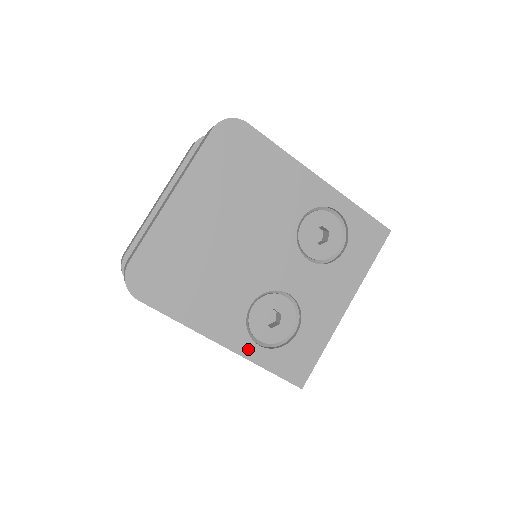
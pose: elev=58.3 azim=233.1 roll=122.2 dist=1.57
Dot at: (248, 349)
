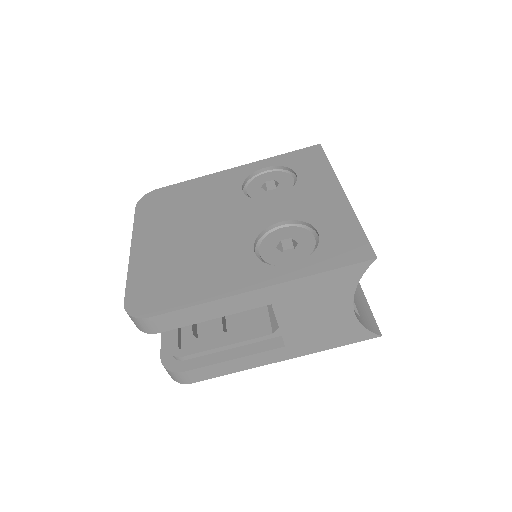
Dot at: (284, 274)
